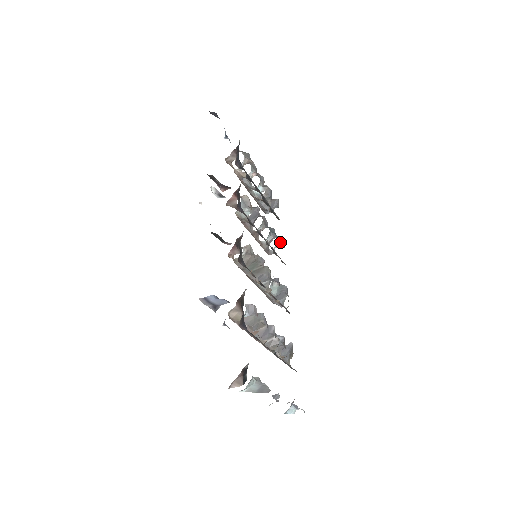
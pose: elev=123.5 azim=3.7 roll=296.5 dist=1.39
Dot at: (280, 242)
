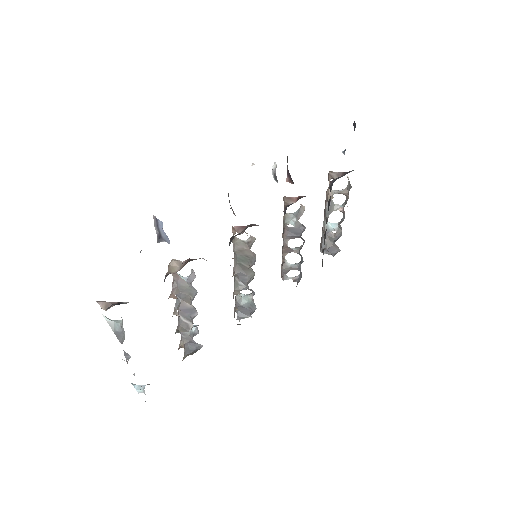
Dot at: (299, 278)
